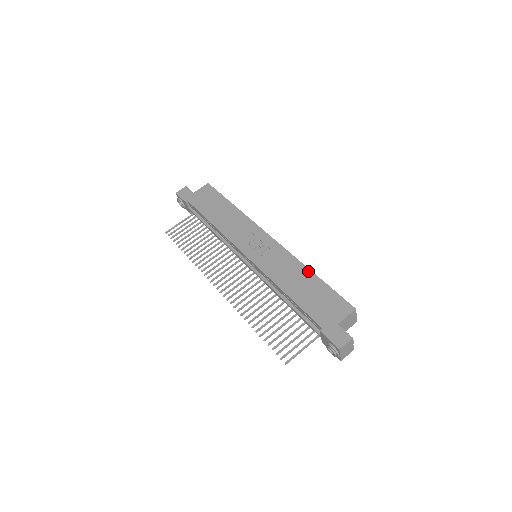
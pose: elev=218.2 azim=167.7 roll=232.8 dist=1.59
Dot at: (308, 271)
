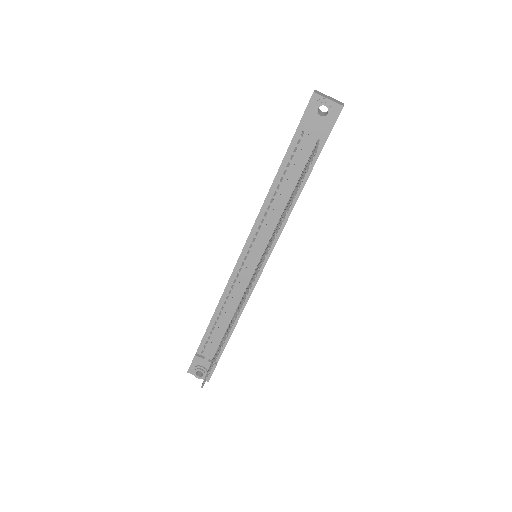
Dot at: occluded
